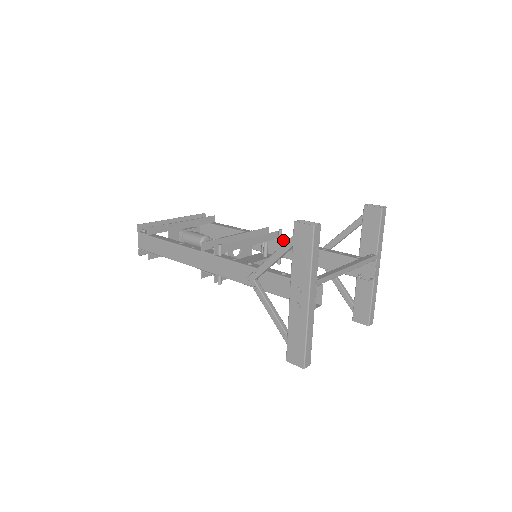
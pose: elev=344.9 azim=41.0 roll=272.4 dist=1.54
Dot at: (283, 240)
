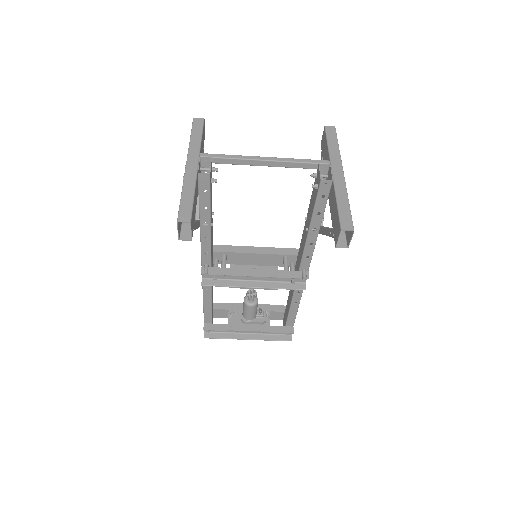
Dot at: occluded
